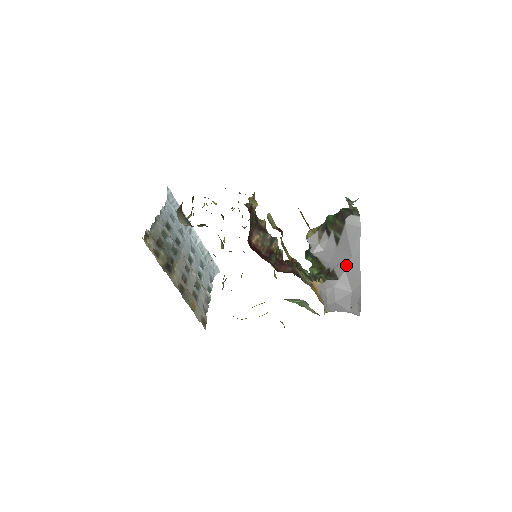
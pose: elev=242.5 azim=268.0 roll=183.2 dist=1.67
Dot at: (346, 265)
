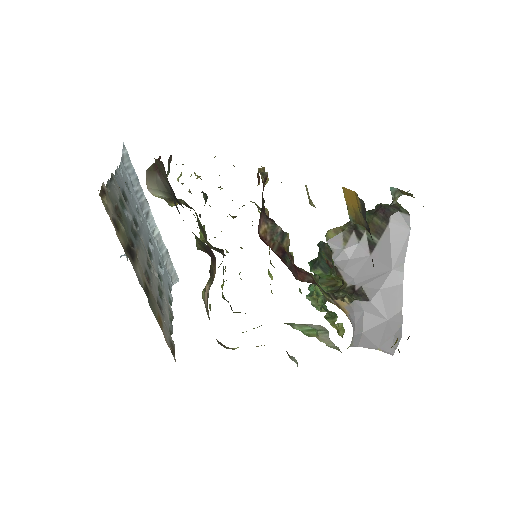
Dot at: (382, 281)
